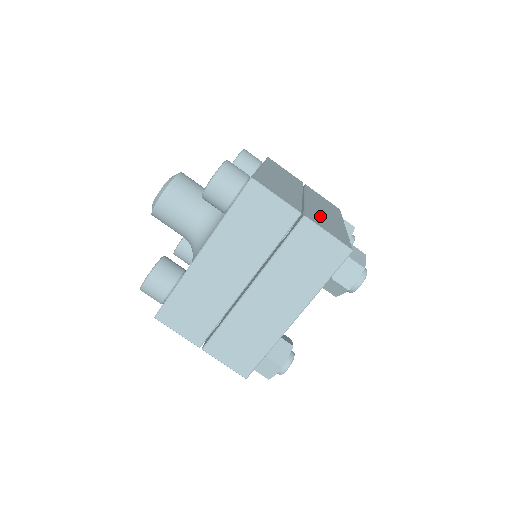
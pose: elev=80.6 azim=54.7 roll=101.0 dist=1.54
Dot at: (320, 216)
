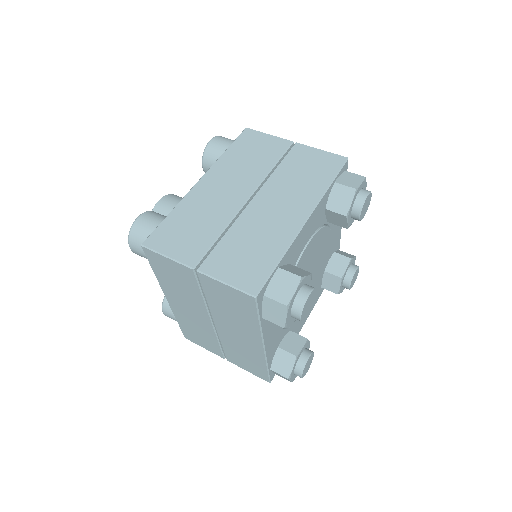
Dot at: occluded
